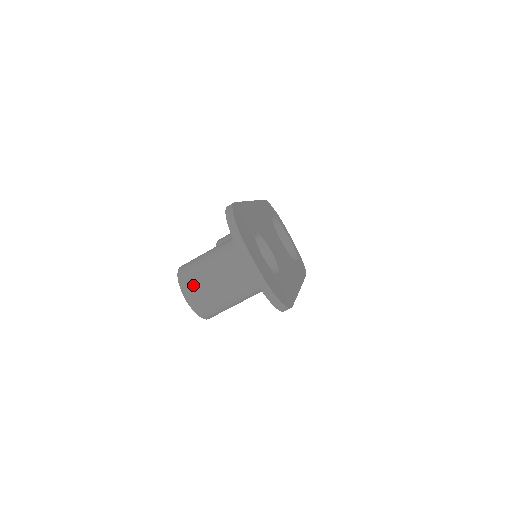
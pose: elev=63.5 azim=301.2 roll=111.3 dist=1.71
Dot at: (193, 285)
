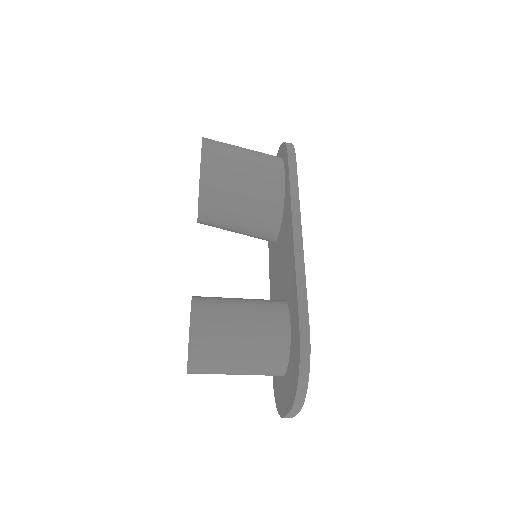
Dot at: (205, 368)
